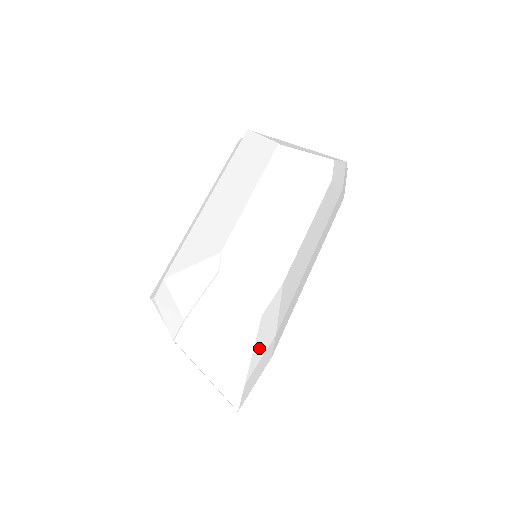
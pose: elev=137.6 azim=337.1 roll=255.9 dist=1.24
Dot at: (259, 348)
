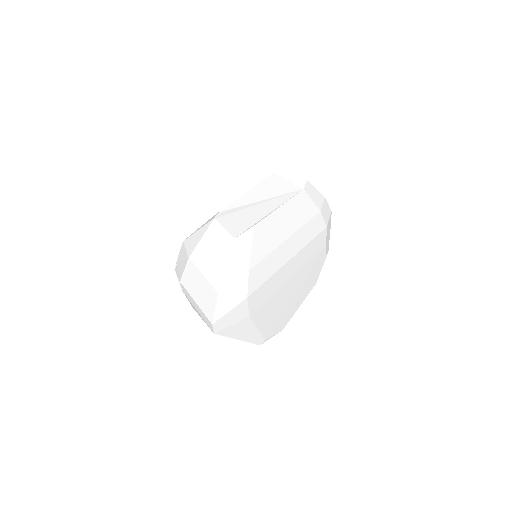
Dot at: (232, 268)
